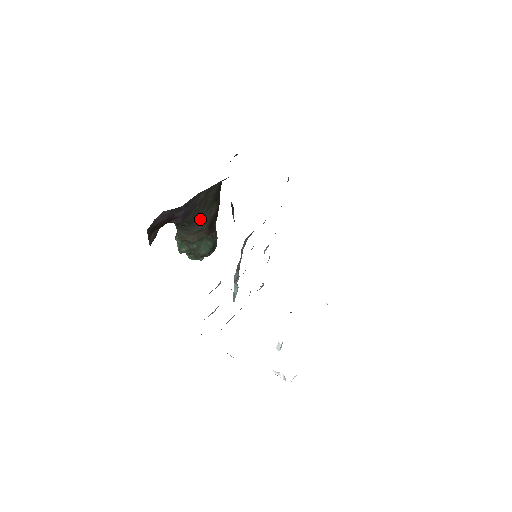
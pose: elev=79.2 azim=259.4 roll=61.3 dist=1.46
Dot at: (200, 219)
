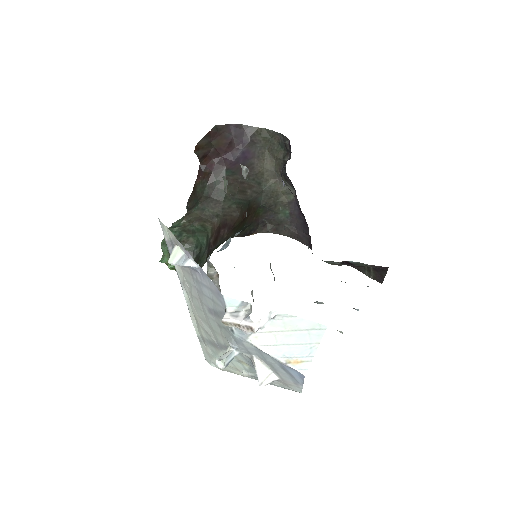
Dot at: (226, 202)
